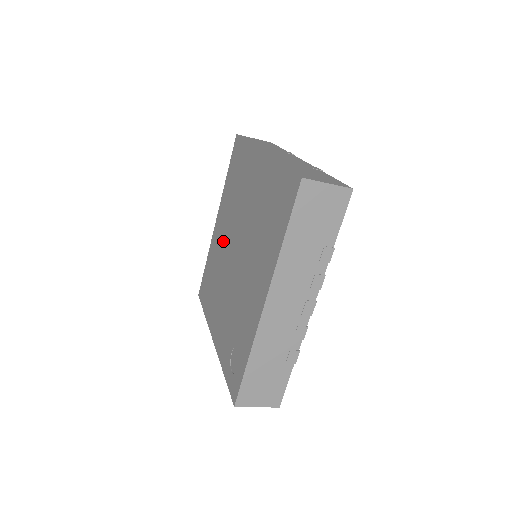
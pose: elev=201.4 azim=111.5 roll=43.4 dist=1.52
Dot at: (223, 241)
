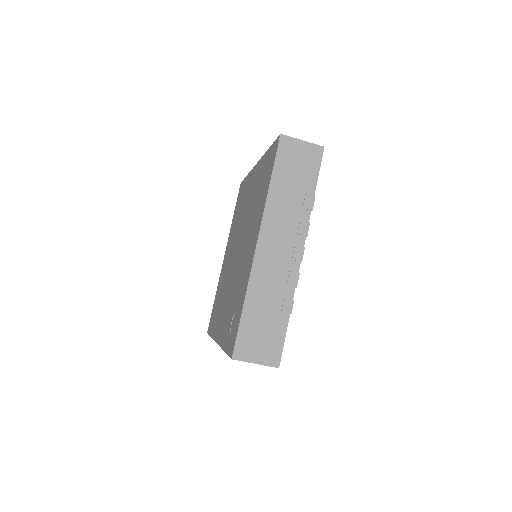
Dot at: (228, 260)
